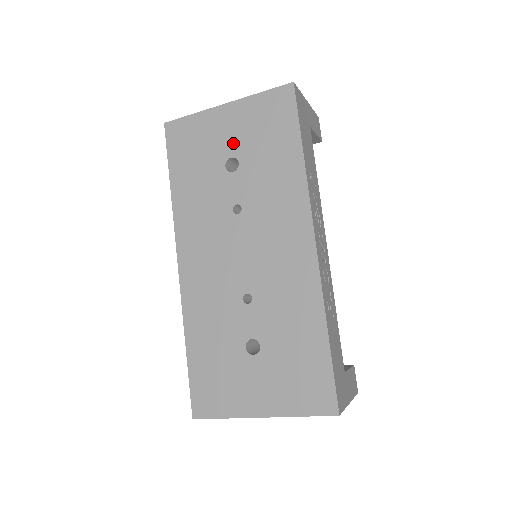
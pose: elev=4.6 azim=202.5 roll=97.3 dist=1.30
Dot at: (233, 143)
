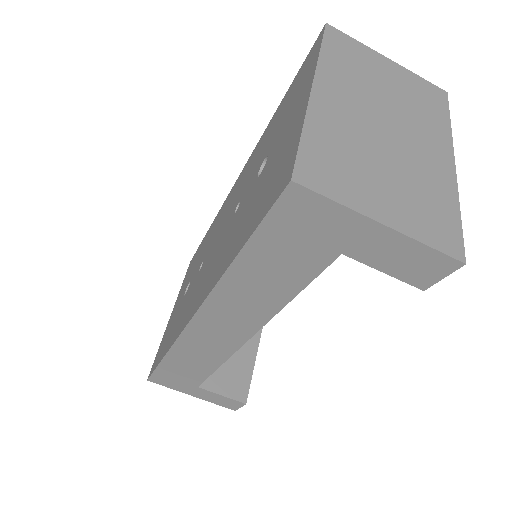
Dot at: (182, 295)
